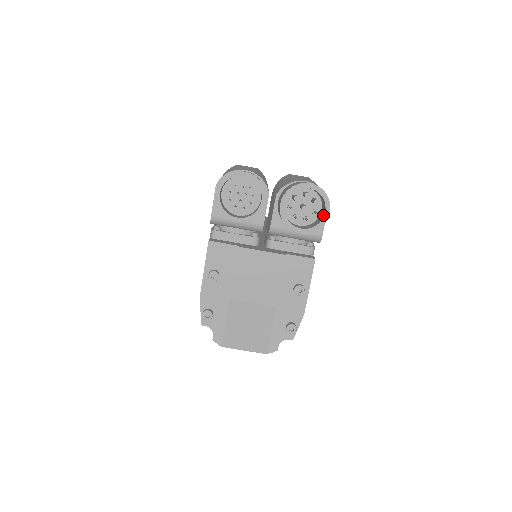
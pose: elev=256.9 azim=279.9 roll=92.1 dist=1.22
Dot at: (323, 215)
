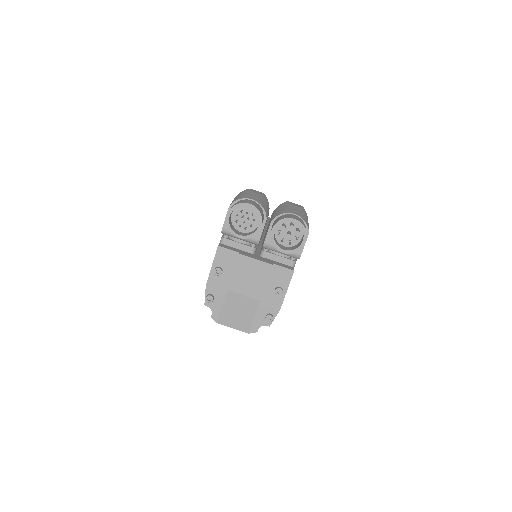
Dot at: (301, 242)
